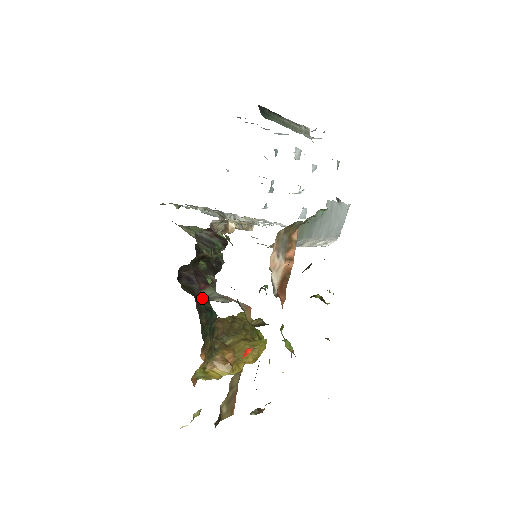
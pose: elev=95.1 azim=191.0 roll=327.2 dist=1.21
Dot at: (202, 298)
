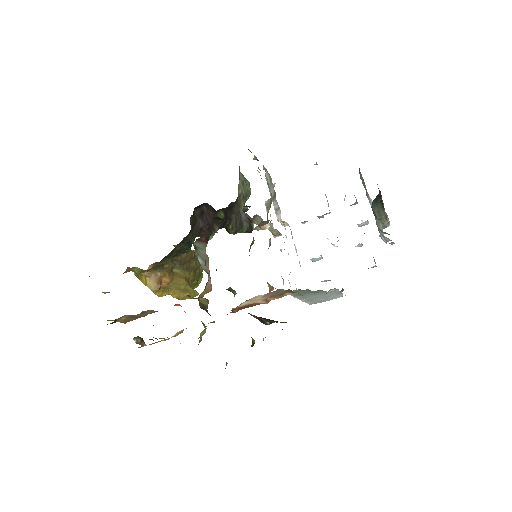
Dot at: (195, 233)
